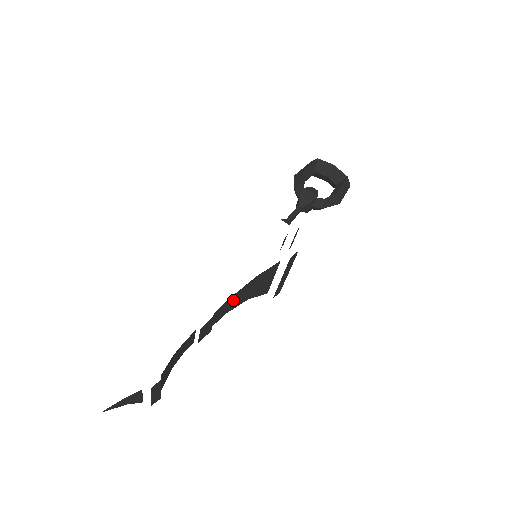
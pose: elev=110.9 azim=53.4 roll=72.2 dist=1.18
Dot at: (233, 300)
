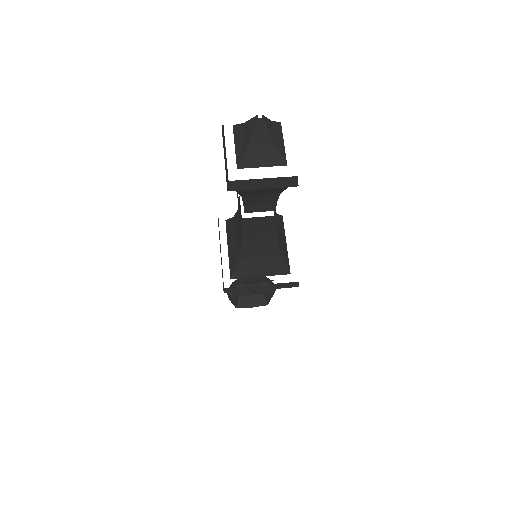
Dot at: occluded
